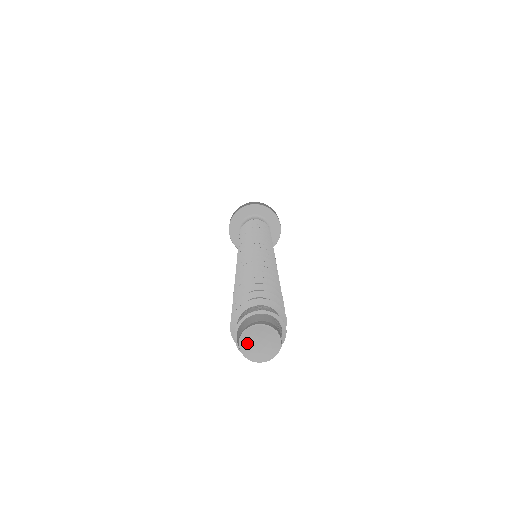
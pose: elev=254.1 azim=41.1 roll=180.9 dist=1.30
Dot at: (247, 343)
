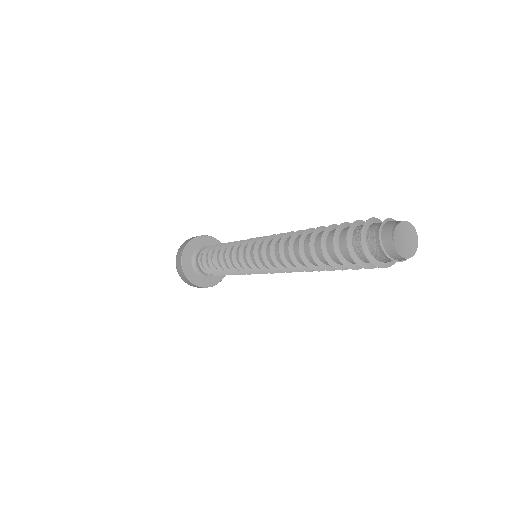
Dot at: (398, 242)
